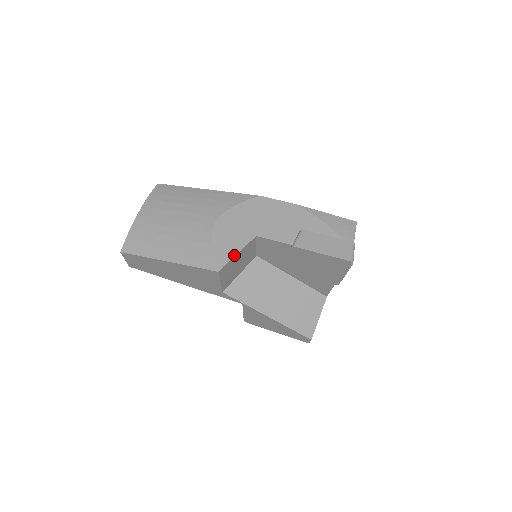
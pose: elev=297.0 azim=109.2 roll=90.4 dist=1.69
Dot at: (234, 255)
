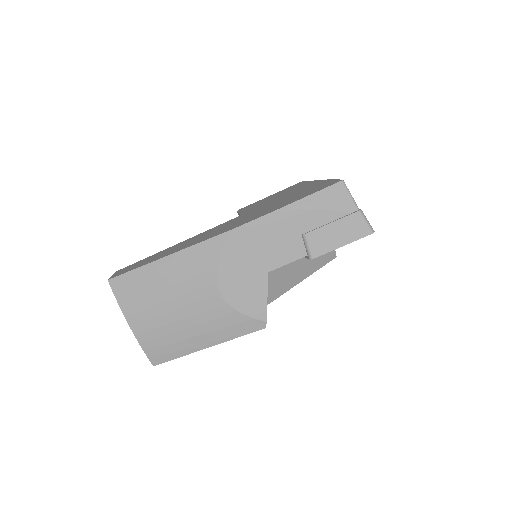
Dot at: (266, 305)
